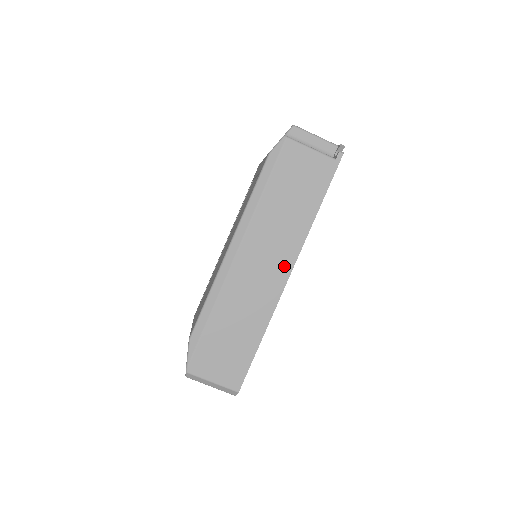
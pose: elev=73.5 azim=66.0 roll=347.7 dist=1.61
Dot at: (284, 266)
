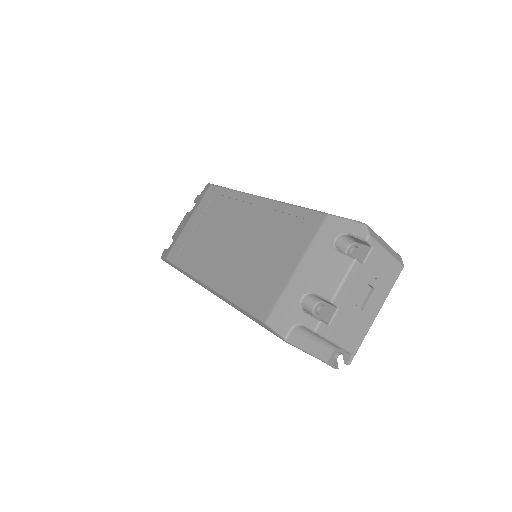
Dot at: occluded
